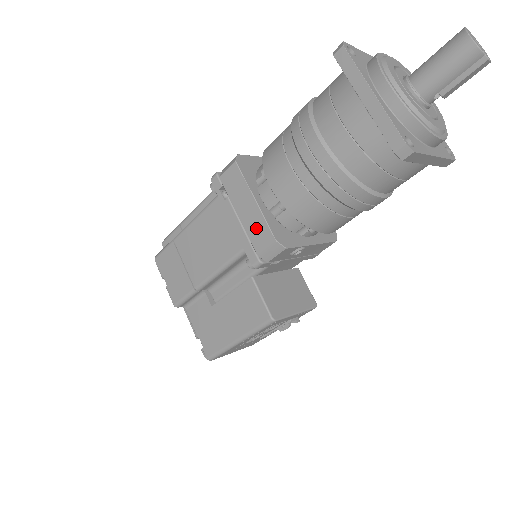
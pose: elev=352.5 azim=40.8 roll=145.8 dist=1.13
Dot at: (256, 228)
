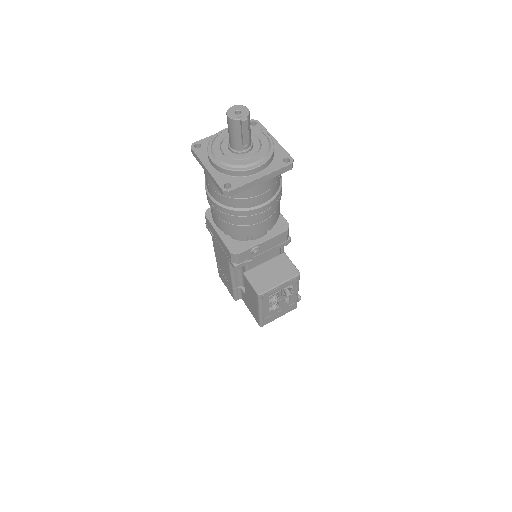
Dot at: (224, 248)
